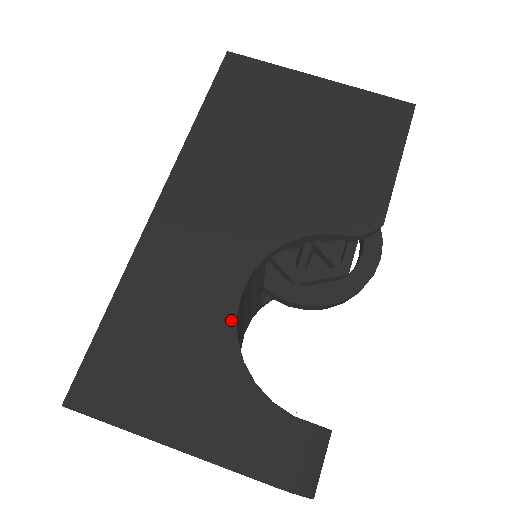
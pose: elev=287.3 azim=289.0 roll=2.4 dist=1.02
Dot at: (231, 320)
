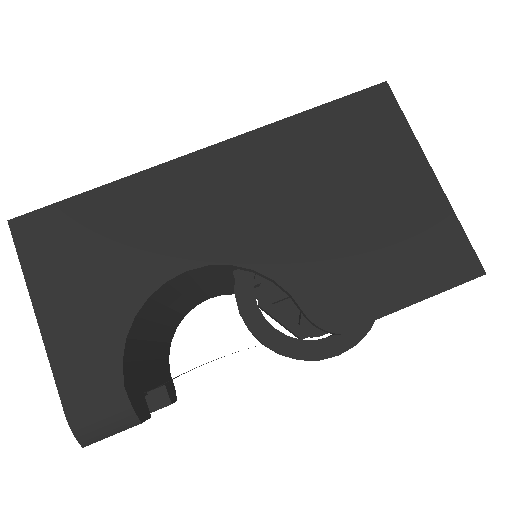
Dot at: (158, 281)
